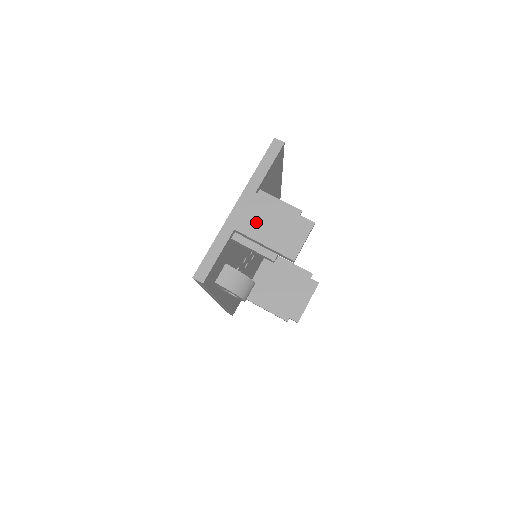
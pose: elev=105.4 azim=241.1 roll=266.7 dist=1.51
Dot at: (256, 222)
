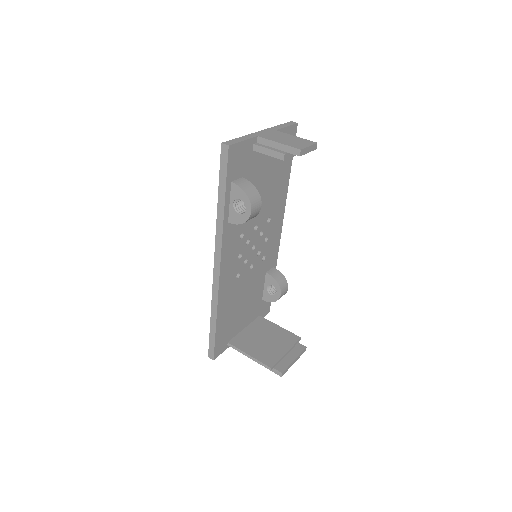
Dot at: (274, 137)
